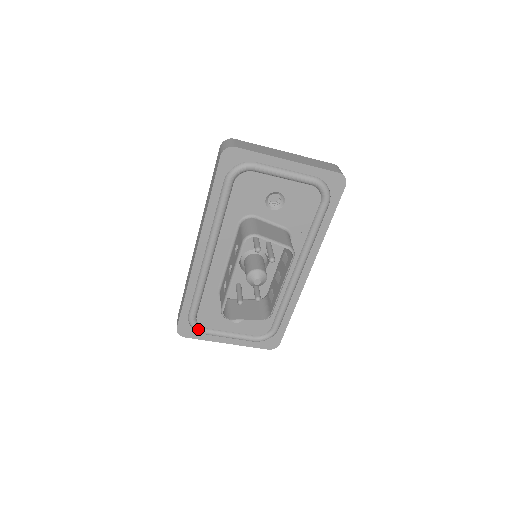
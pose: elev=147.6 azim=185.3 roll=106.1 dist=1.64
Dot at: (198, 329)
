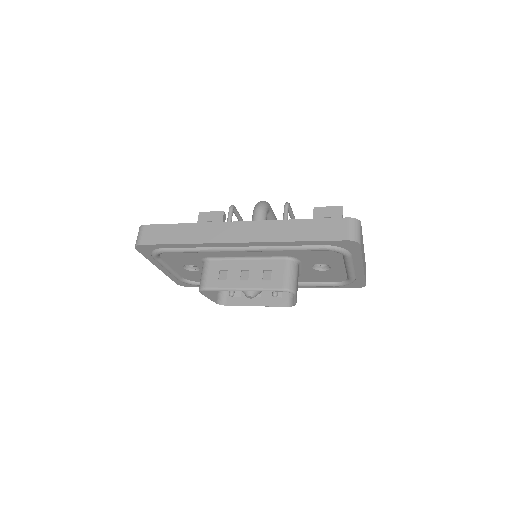
Dot at: (156, 256)
